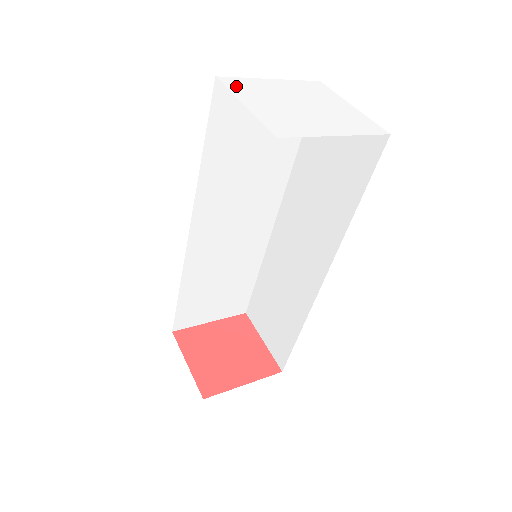
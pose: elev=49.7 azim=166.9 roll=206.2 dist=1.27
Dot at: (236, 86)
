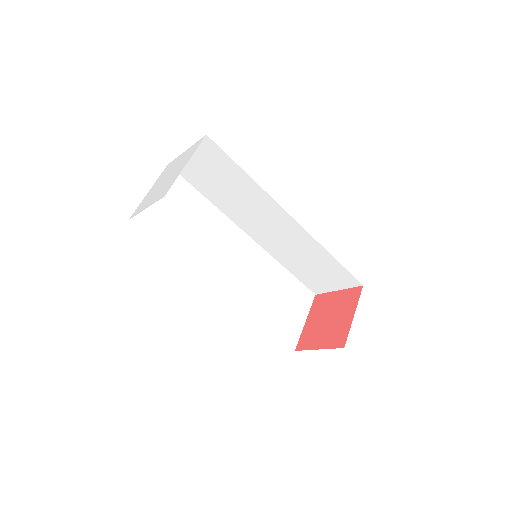
Dot at: (138, 211)
